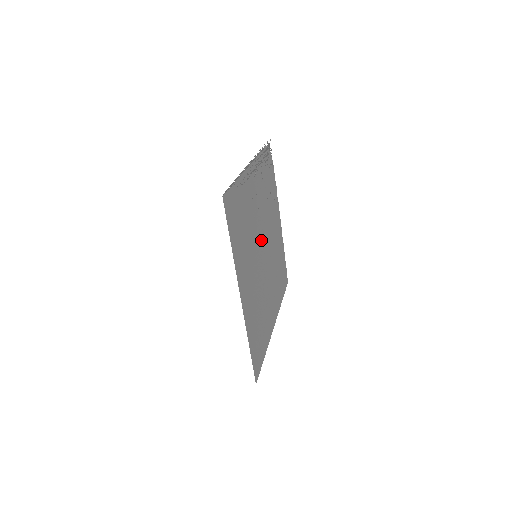
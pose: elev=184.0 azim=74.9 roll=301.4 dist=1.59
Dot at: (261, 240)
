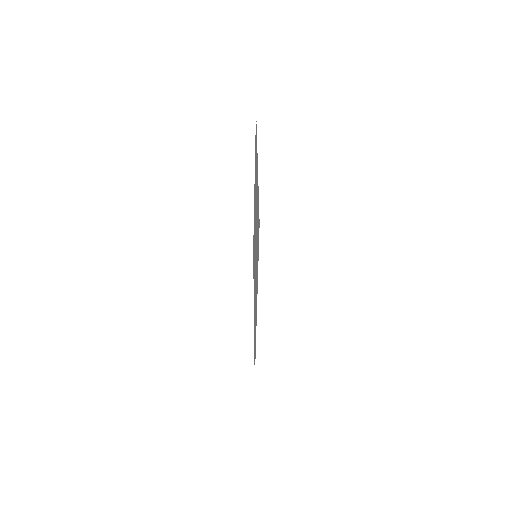
Dot at: occluded
